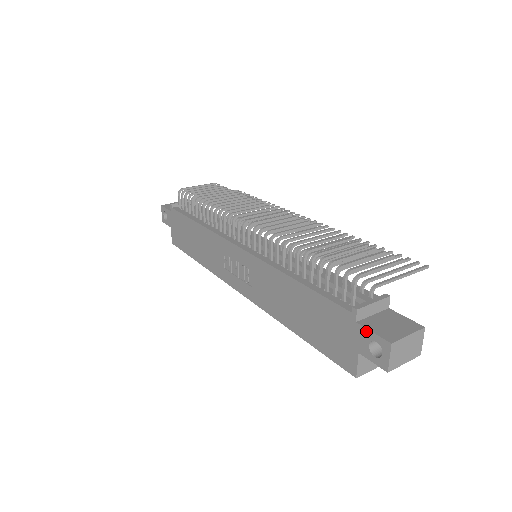
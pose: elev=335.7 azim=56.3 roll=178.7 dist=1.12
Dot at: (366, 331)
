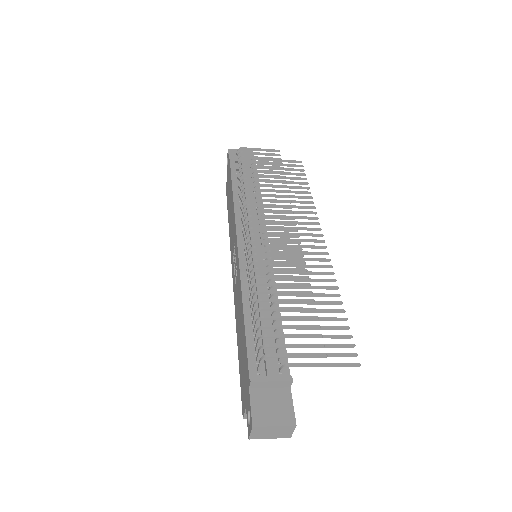
Dot at: (249, 401)
